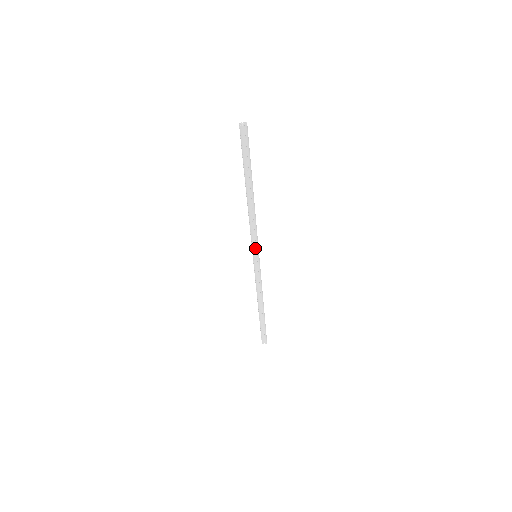
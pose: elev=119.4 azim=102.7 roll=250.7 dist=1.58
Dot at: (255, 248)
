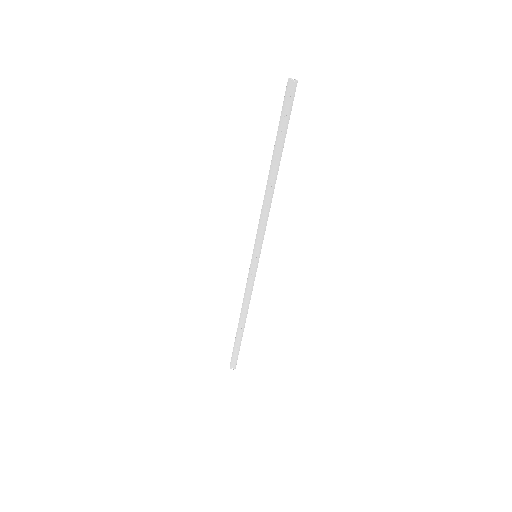
Dot at: (258, 245)
